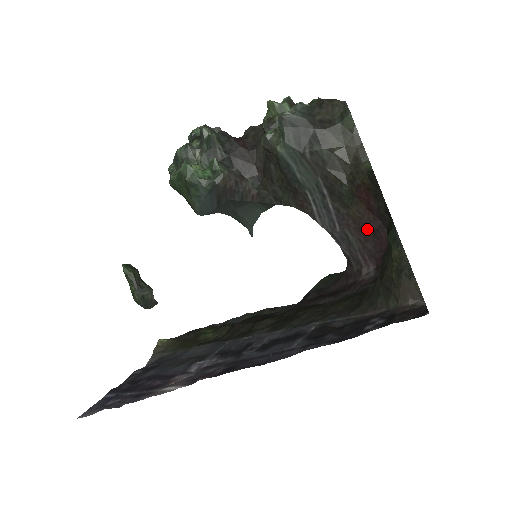
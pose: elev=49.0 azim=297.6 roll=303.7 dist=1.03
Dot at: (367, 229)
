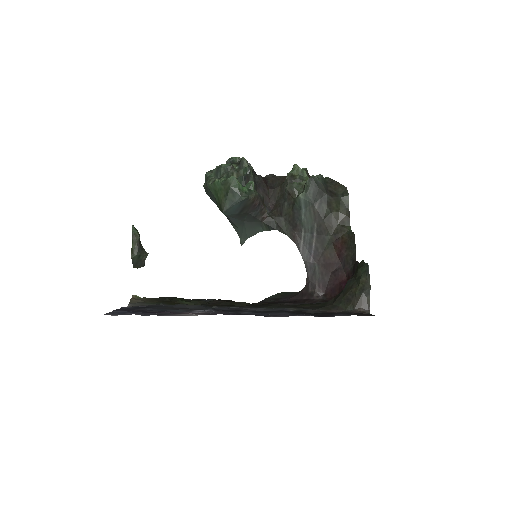
Dot at: (330, 267)
